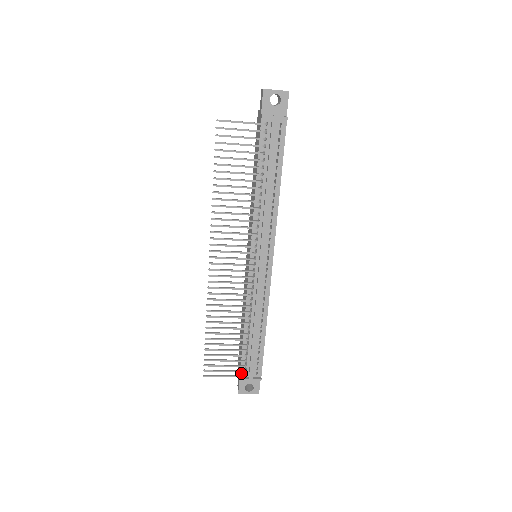
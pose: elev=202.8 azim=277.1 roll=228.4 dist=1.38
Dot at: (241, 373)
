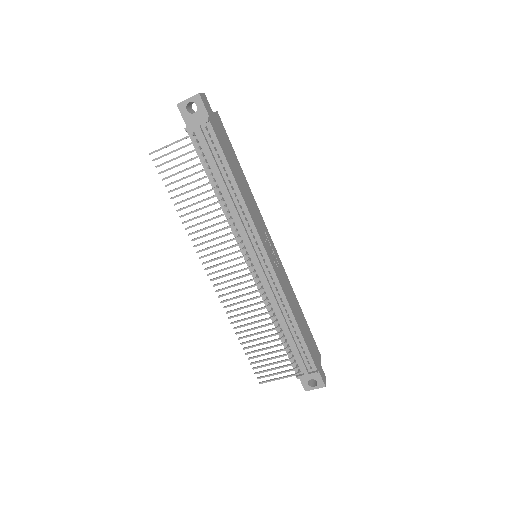
Dot at: (295, 371)
